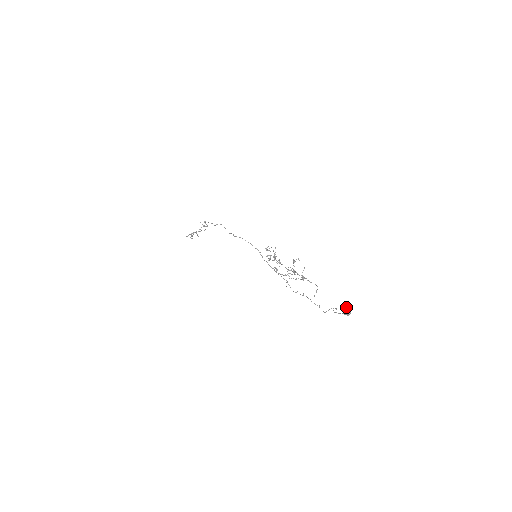
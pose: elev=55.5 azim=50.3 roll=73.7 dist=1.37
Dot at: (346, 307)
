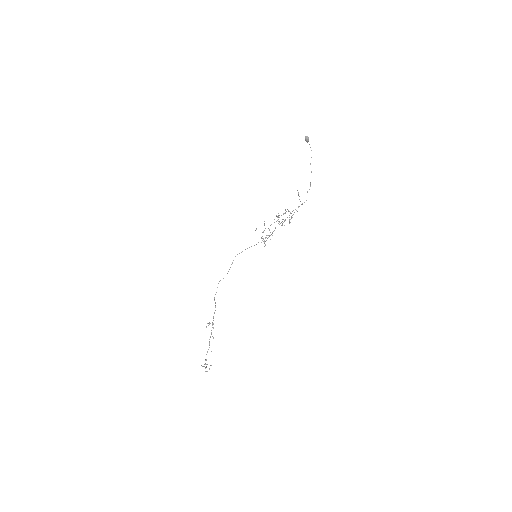
Dot at: (305, 140)
